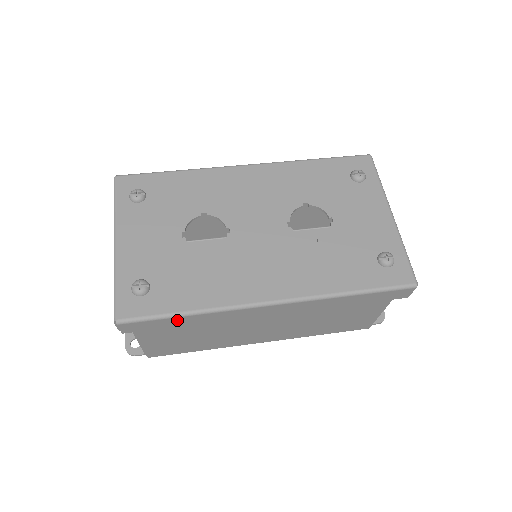
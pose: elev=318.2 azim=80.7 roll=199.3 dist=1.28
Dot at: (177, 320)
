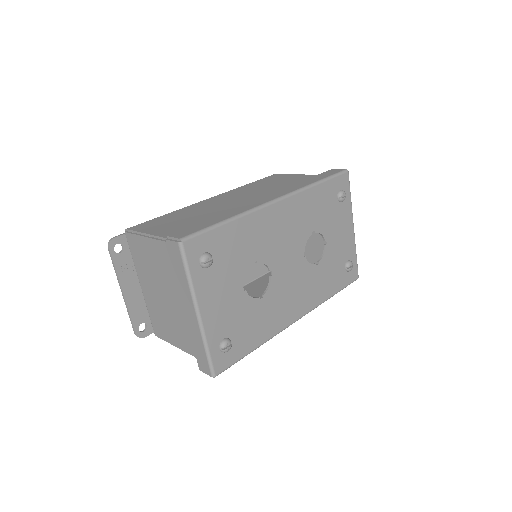
Dot at: occluded
